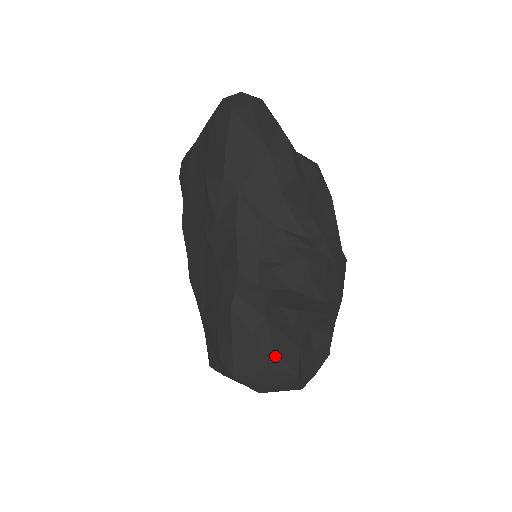
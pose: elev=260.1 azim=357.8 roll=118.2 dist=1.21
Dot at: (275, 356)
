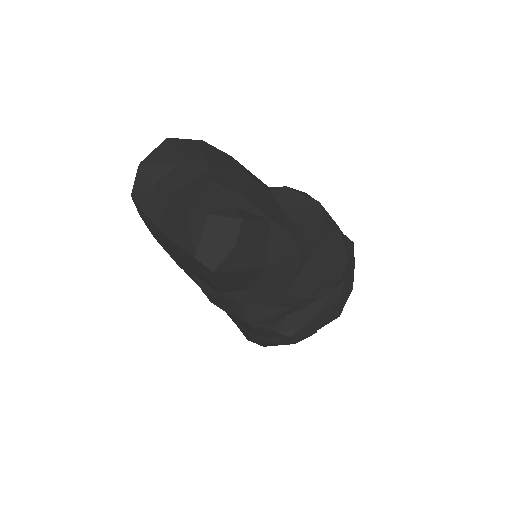
Dot at: (298, 341)
